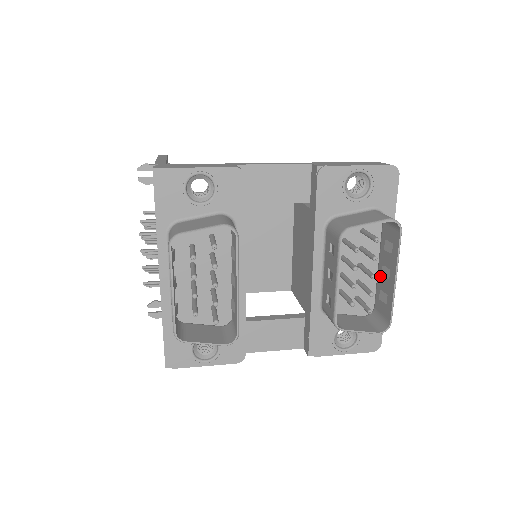
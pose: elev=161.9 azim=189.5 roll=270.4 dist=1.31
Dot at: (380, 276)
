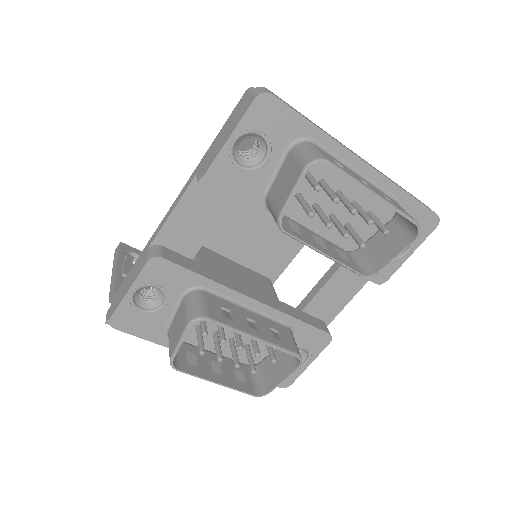
Dot at: occluded
